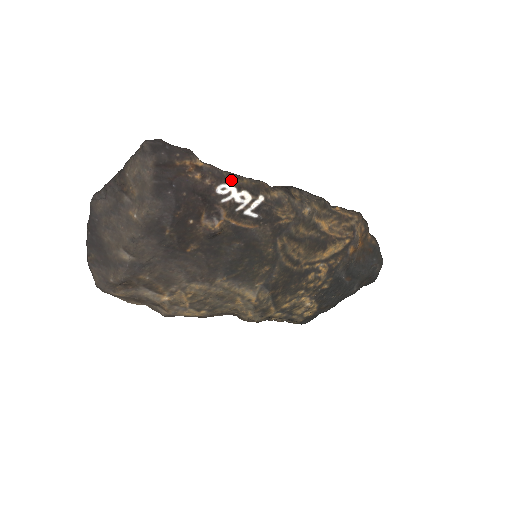
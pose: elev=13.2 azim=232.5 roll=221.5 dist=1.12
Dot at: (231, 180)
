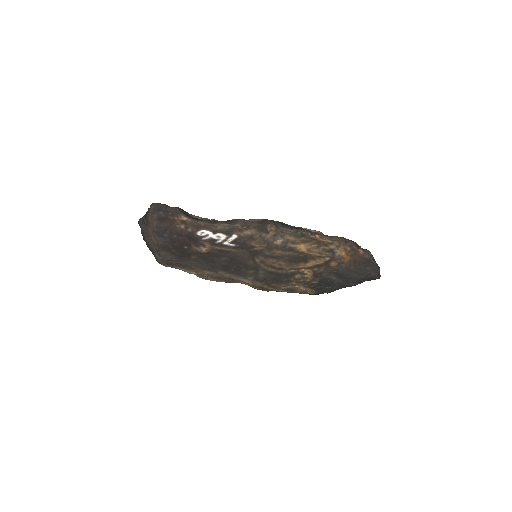
Dot at: (208, 228)
